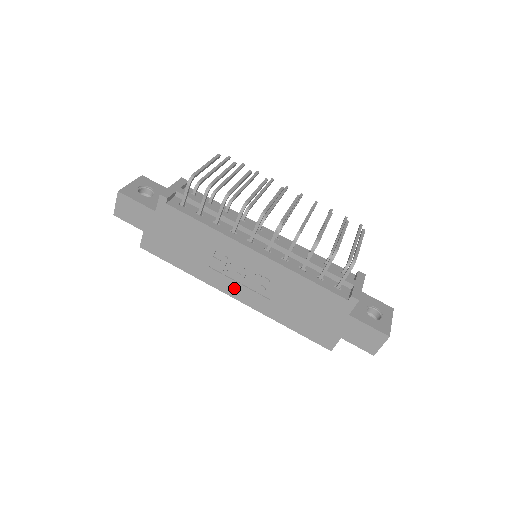
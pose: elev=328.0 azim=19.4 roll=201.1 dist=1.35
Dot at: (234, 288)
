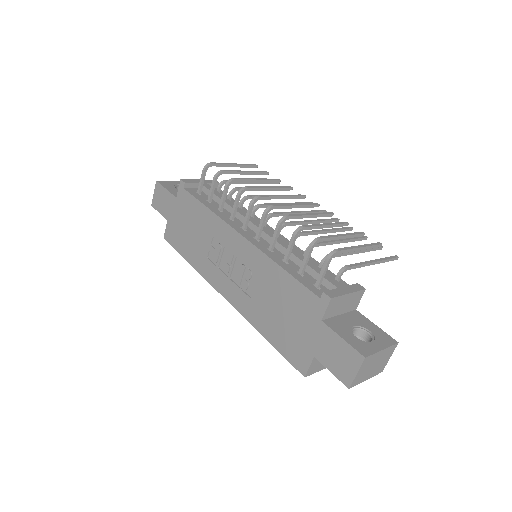
Dot at: (224, 283)
